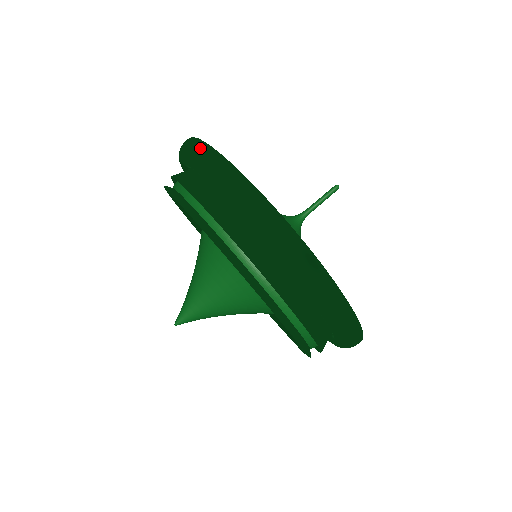
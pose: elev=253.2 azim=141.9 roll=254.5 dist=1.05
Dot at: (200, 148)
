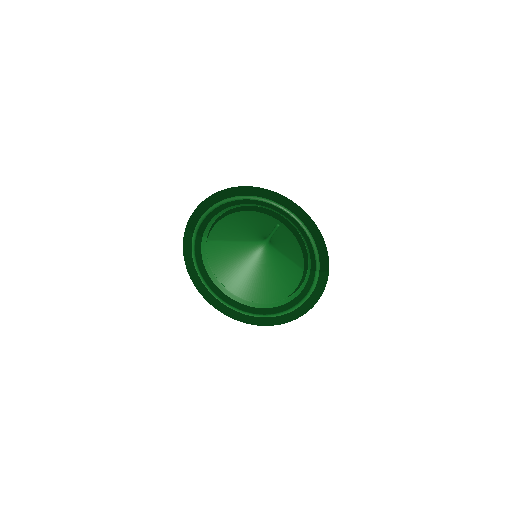
Dot at: (185, 264)
